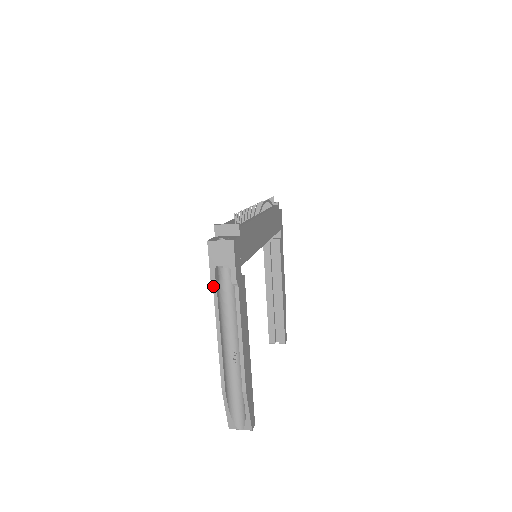
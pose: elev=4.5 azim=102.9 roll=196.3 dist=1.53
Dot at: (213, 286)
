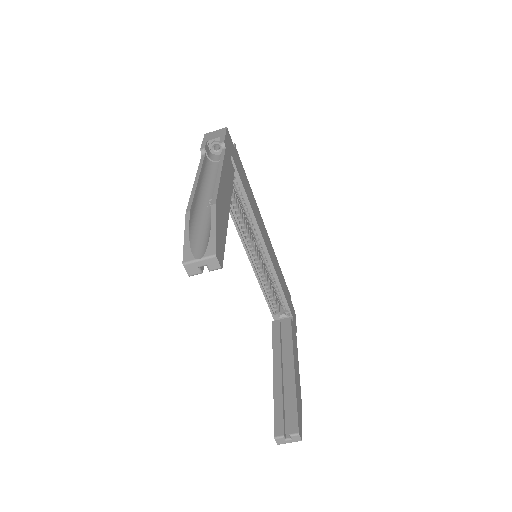
Dot at: (202, 156)
